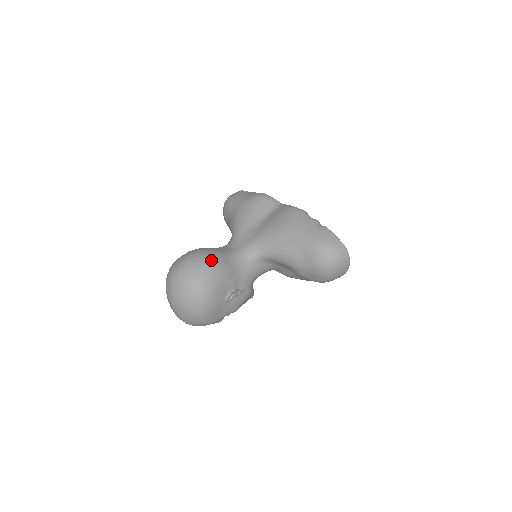
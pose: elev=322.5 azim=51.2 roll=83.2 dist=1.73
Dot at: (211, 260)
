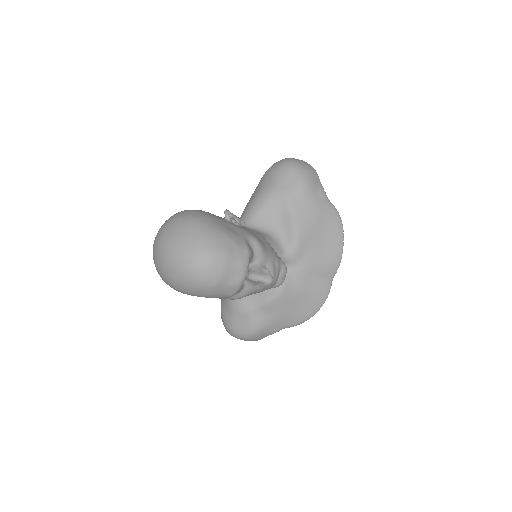
Dot at: occluded
